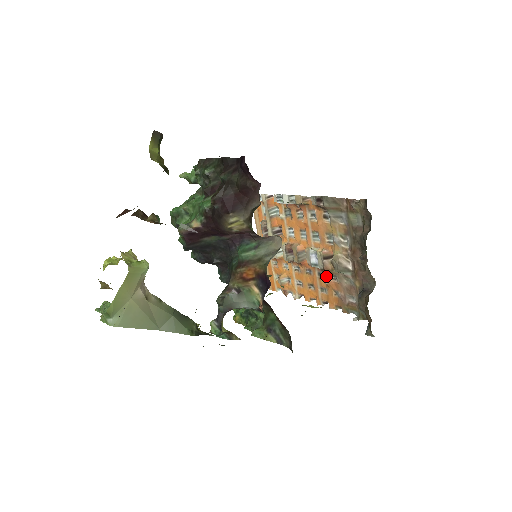
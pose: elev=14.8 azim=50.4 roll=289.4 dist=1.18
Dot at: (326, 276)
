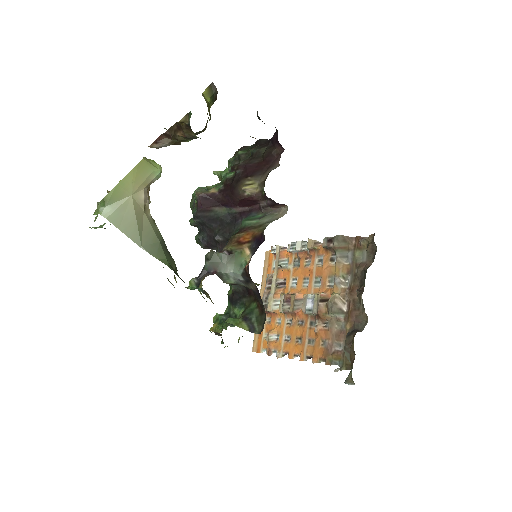
Dot at: (318, 323)
